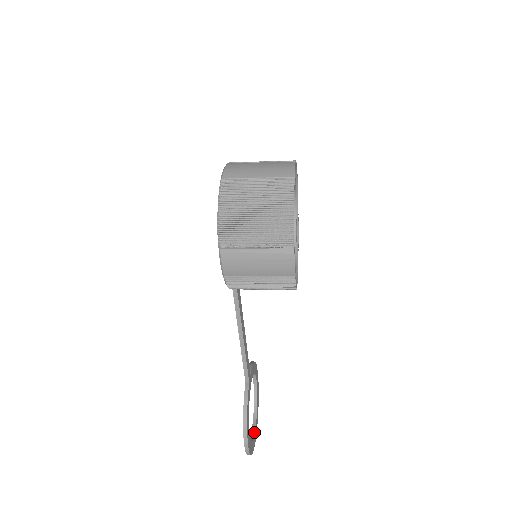
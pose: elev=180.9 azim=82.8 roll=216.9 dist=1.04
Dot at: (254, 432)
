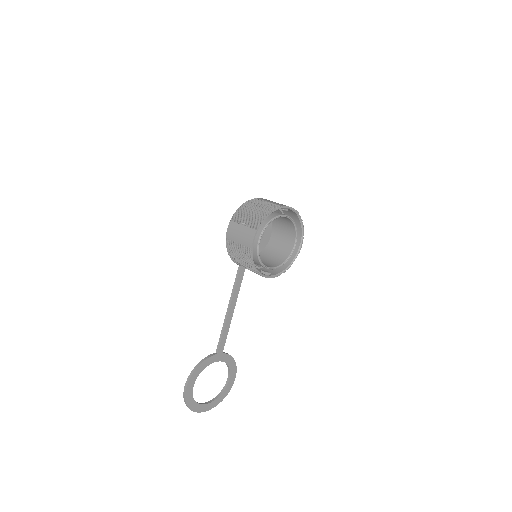
Dot at: (201, 404)
